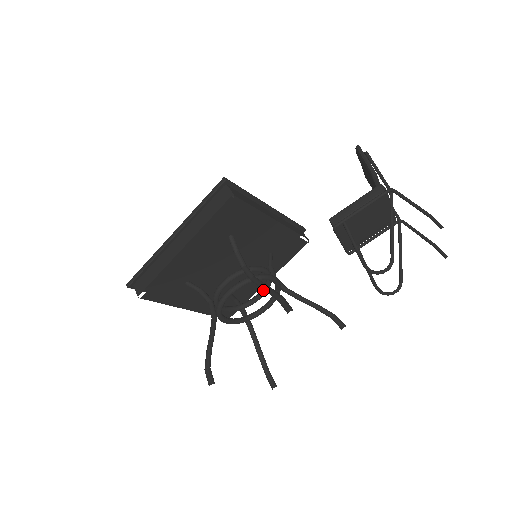
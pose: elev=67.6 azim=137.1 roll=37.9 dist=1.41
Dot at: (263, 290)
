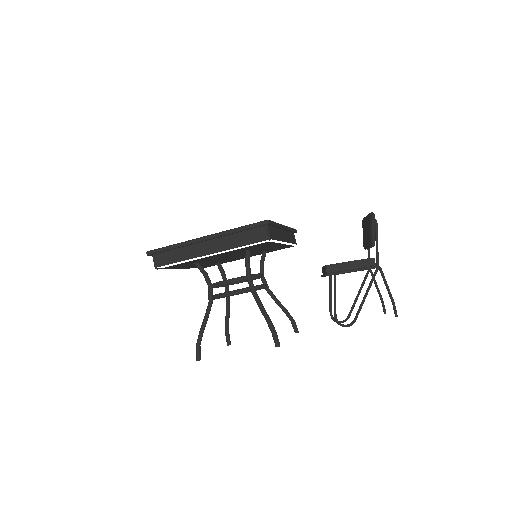
Dot at: occluded
